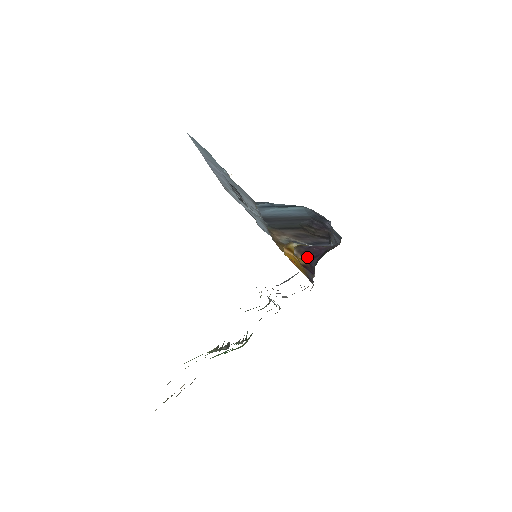
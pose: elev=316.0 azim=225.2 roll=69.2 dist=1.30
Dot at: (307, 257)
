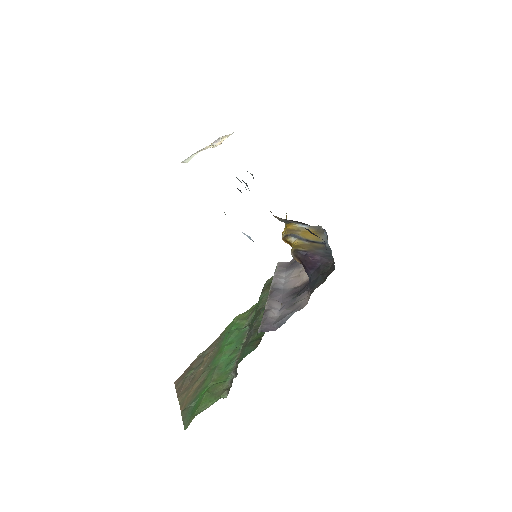
Dot at: (303, 265)
